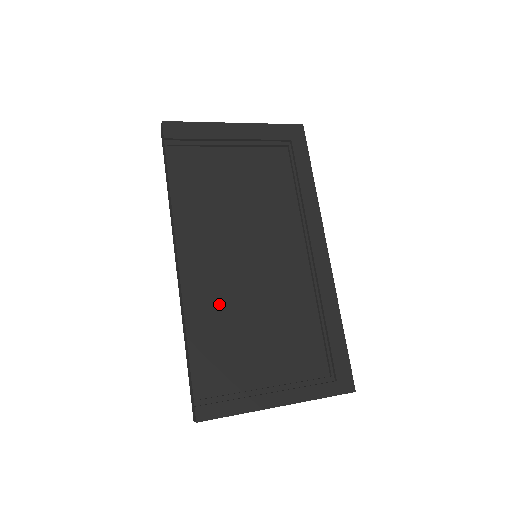
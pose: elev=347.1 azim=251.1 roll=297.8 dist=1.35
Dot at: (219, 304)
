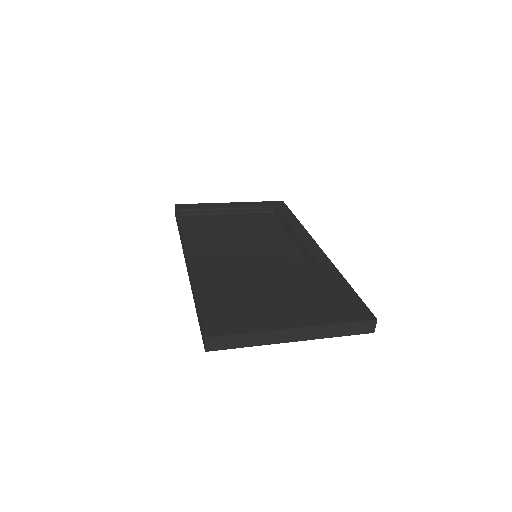
Dot at: (225, 278)
